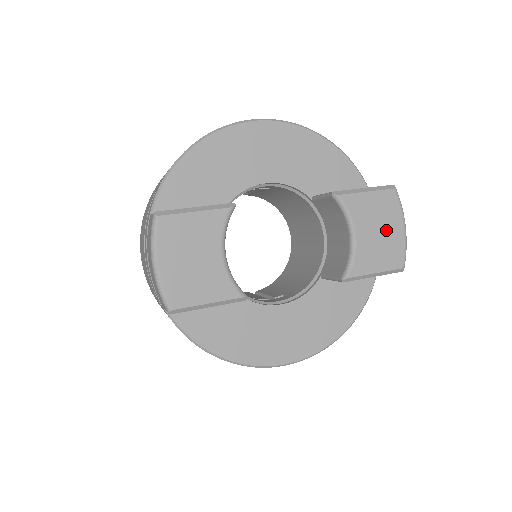
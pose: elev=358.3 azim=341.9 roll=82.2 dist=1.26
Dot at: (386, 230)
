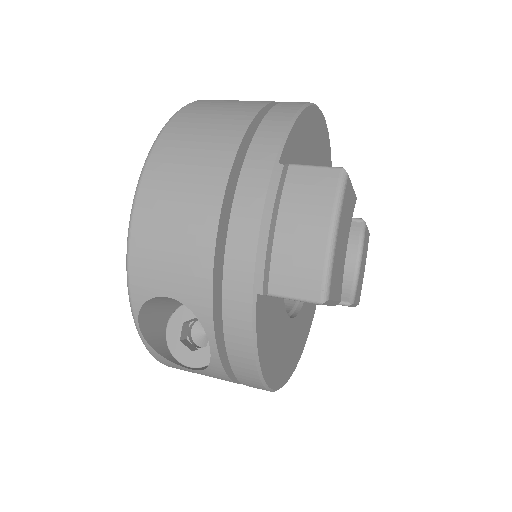
Dot at: (363, 267)
